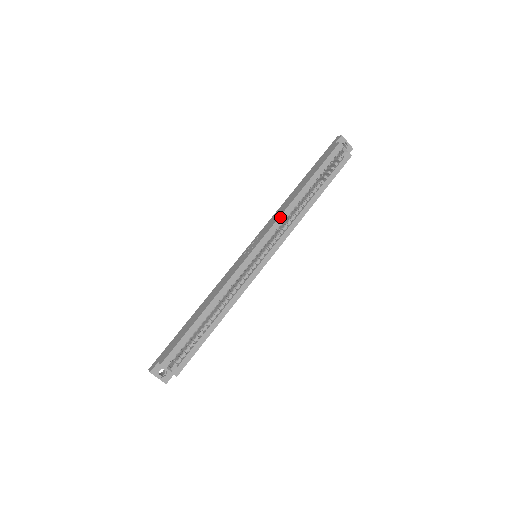
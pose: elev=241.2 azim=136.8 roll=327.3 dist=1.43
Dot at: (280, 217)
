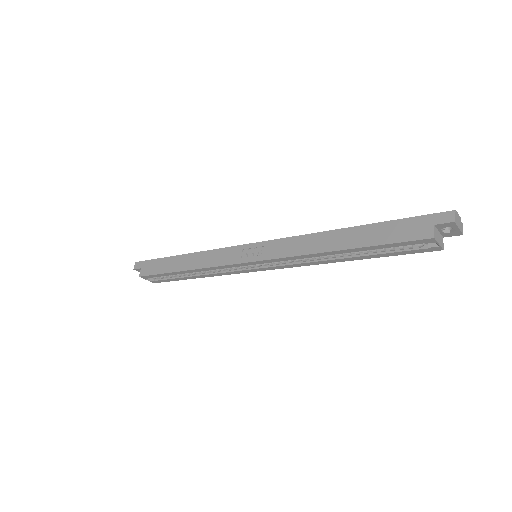
Dot at: (293, 257)
